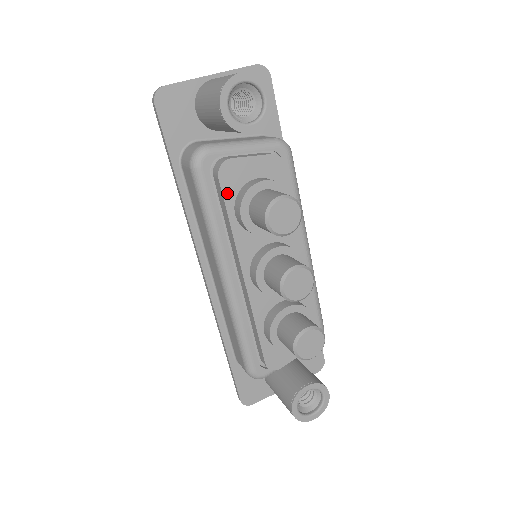
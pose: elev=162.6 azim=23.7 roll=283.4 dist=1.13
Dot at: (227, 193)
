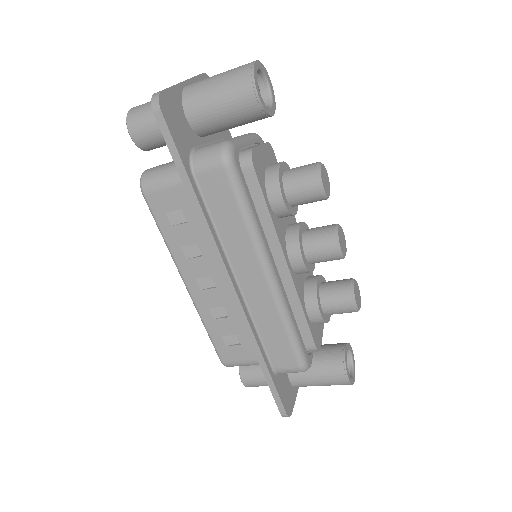
Dot at: (260, 182)
